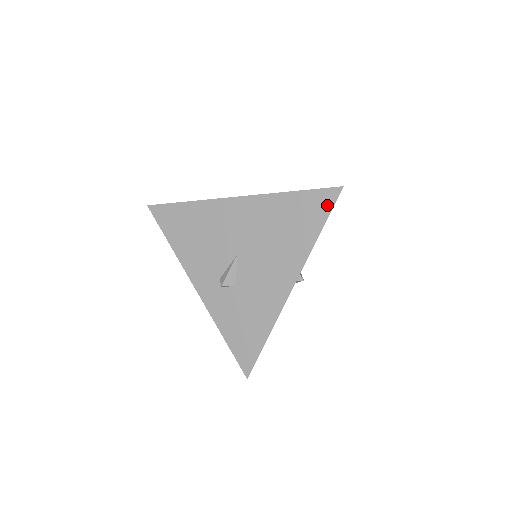
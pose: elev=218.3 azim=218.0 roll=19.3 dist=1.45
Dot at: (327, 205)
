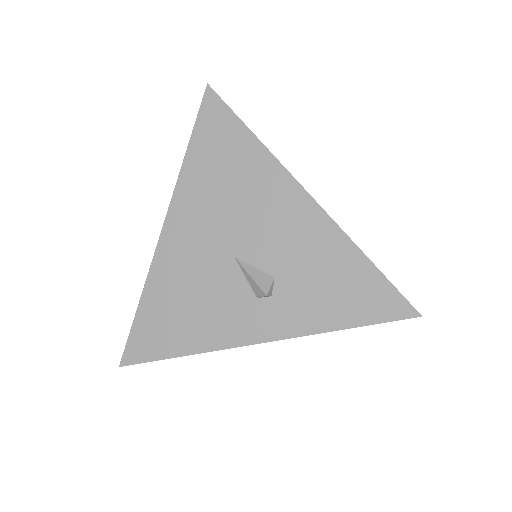
Dot at: (220, 111)
